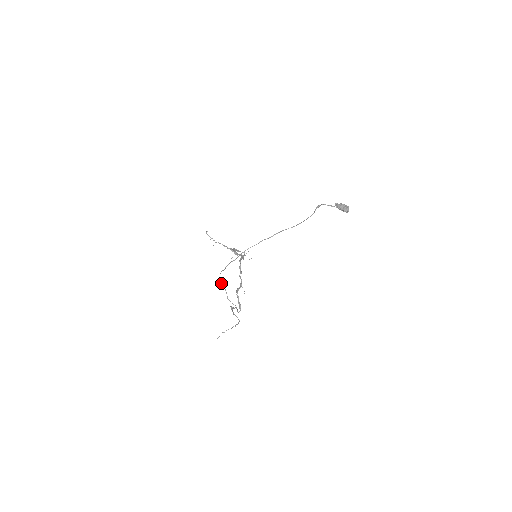
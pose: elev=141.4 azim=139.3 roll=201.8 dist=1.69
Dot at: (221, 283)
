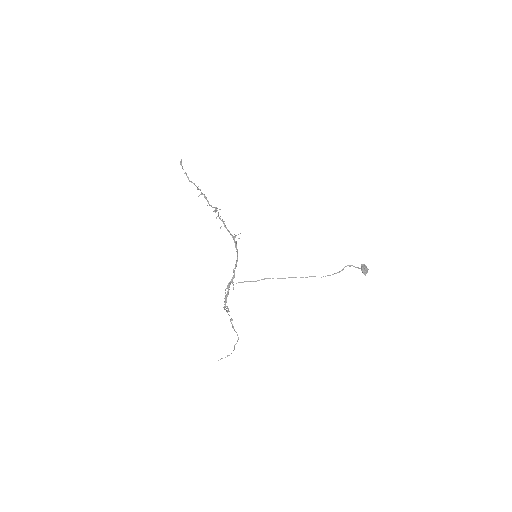
Dot at: occluded
